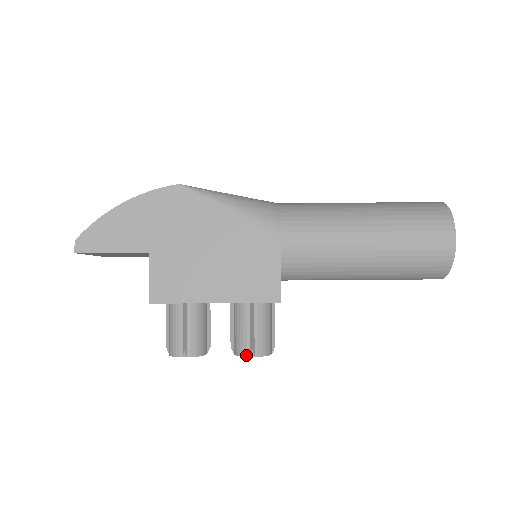
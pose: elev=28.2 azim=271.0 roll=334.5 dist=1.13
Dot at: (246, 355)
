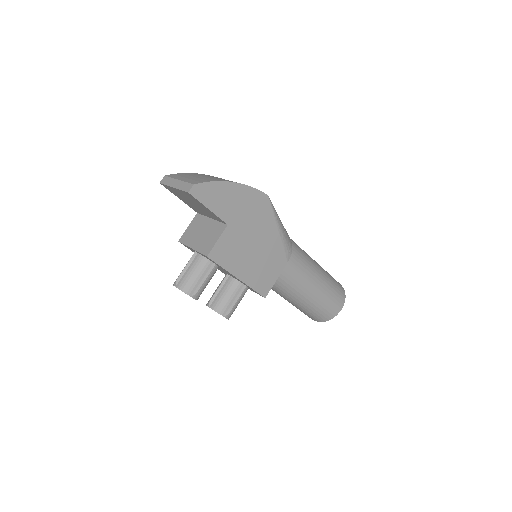
Dot at: (222, 314)
